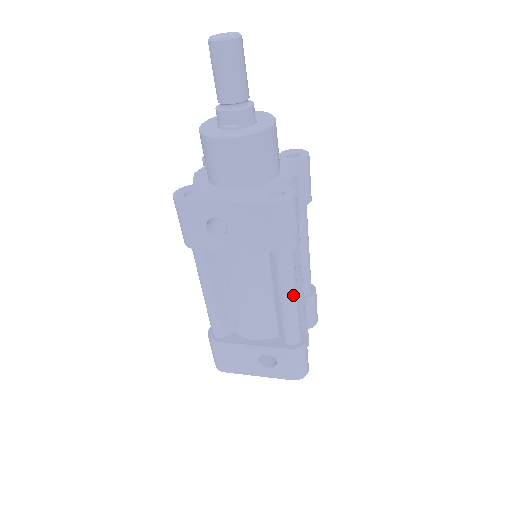
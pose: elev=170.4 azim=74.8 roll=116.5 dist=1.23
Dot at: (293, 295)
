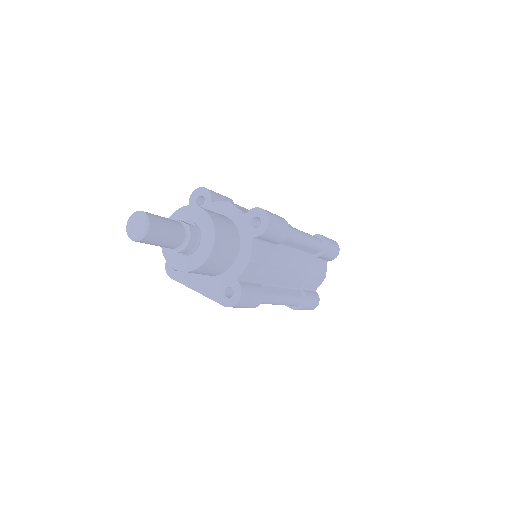
Dot at: (277, 304)
